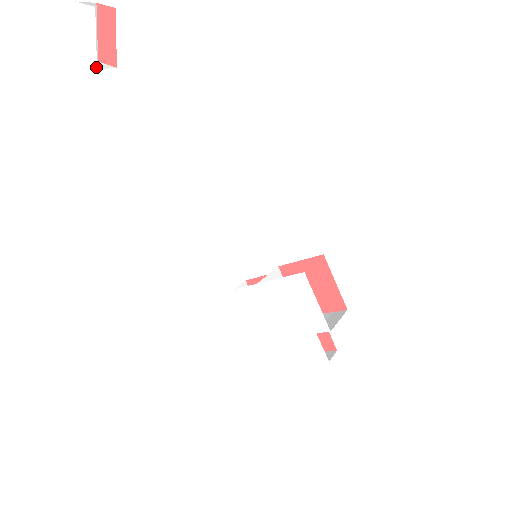
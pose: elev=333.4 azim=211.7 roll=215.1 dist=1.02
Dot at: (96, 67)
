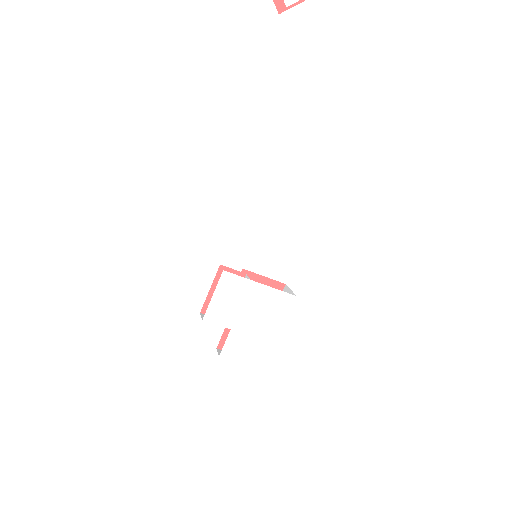
Dot at: (288, 5)
